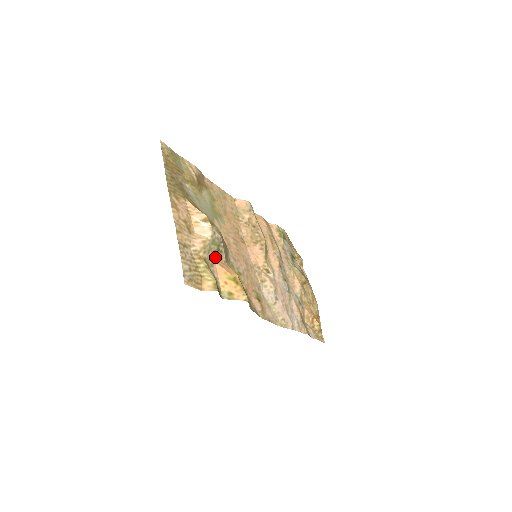
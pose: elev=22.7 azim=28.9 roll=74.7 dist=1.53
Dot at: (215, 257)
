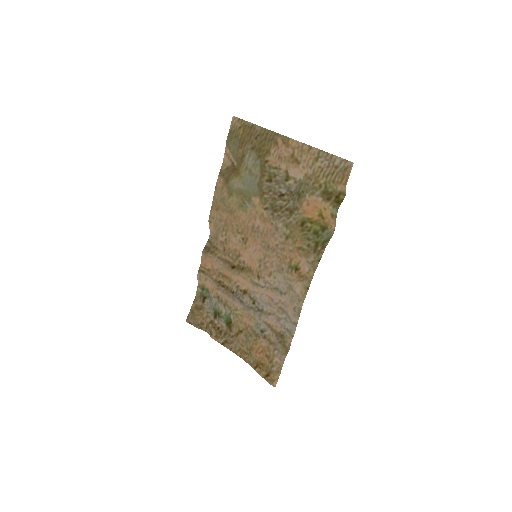
Dot at: (303, 195)
